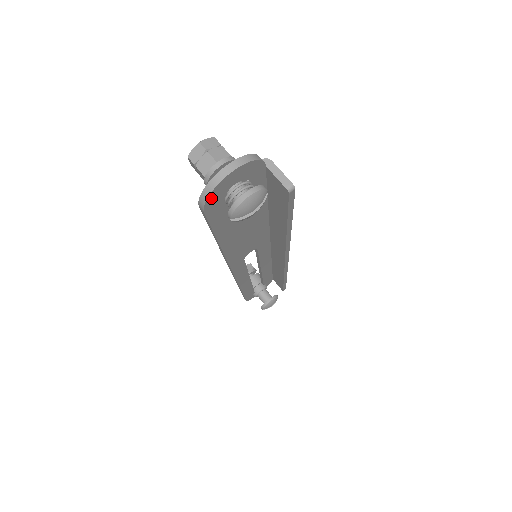
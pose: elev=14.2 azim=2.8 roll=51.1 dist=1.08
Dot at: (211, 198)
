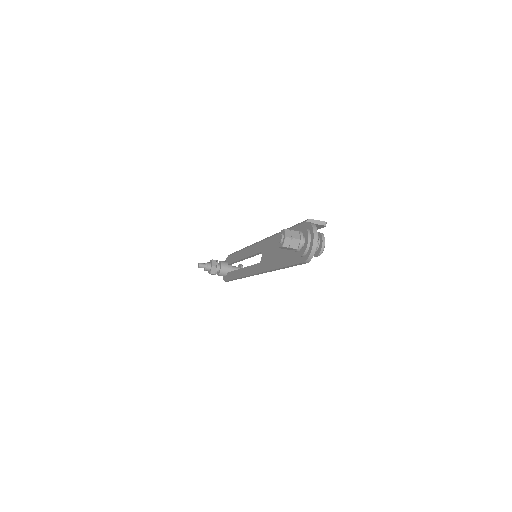
Dot at: (311, 256)
